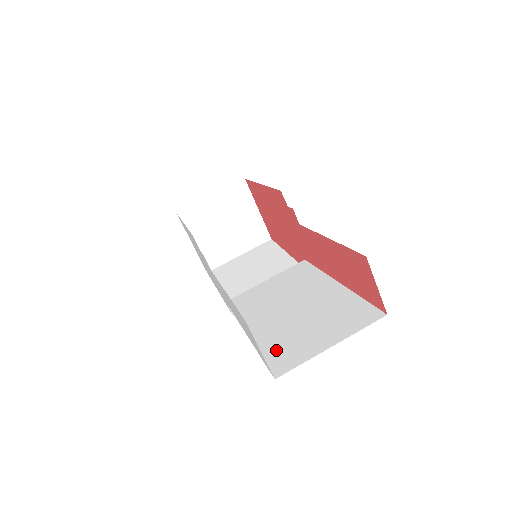
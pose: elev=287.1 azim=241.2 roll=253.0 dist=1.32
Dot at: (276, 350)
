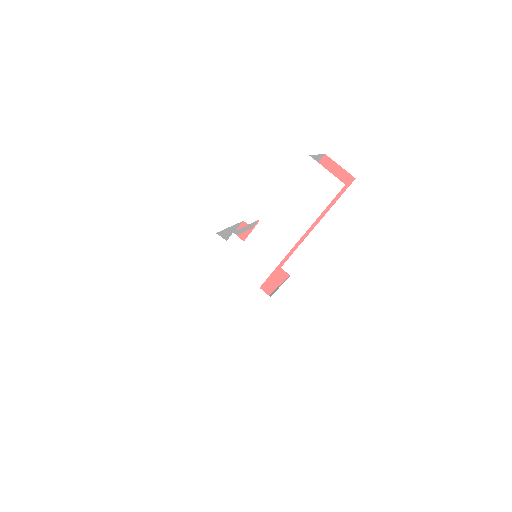
Dot at: occluded
